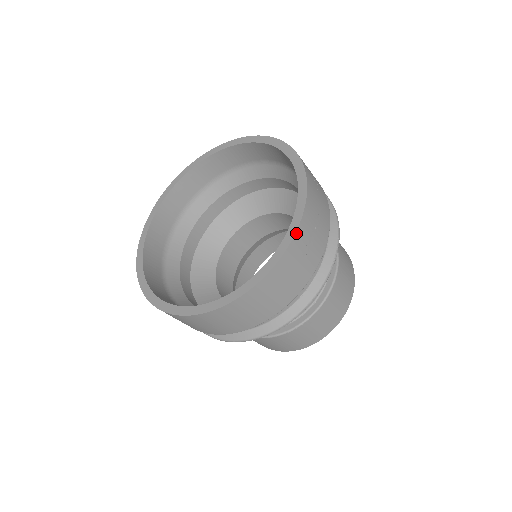
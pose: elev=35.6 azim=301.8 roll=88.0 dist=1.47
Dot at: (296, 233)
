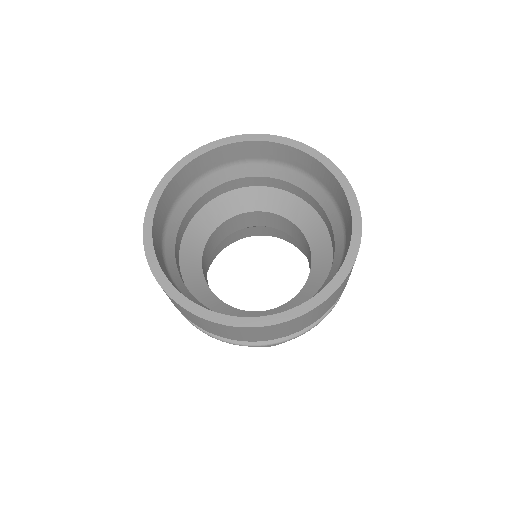
Dot at: occluded
